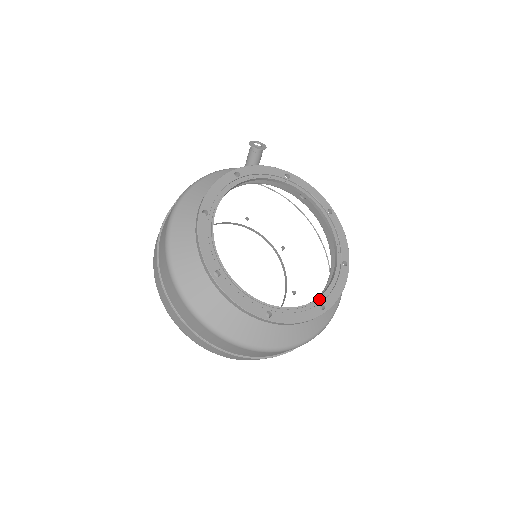
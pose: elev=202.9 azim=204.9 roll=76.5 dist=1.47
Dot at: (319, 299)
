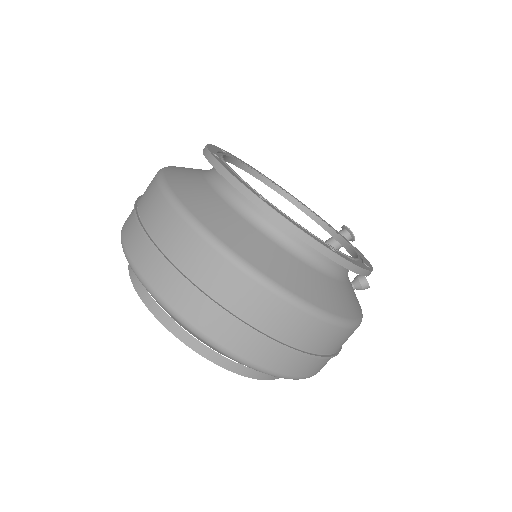
Dot at: occluded
